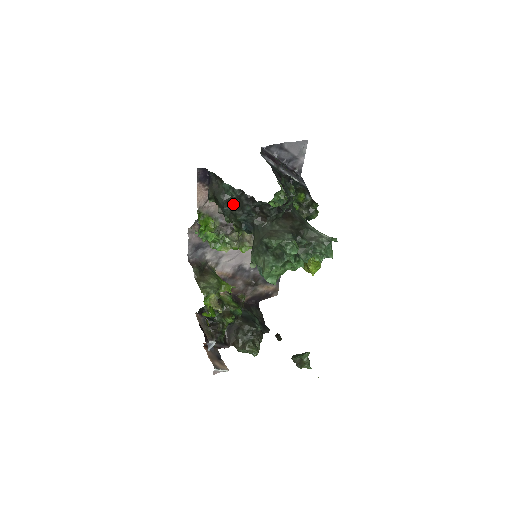
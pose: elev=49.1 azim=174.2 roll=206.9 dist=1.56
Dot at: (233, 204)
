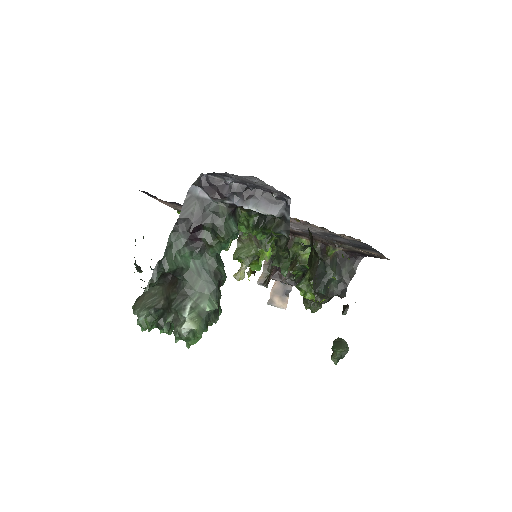
Dot at: occluded
